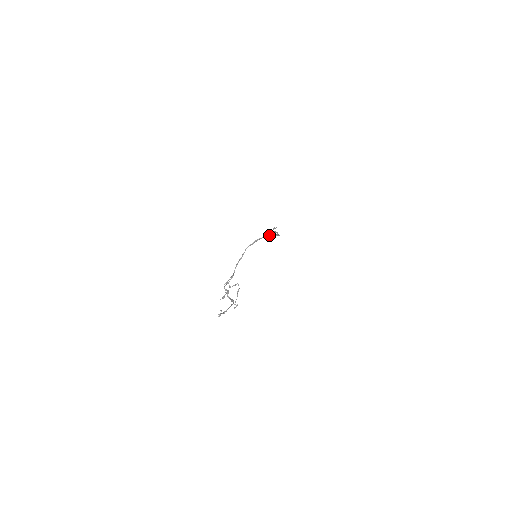
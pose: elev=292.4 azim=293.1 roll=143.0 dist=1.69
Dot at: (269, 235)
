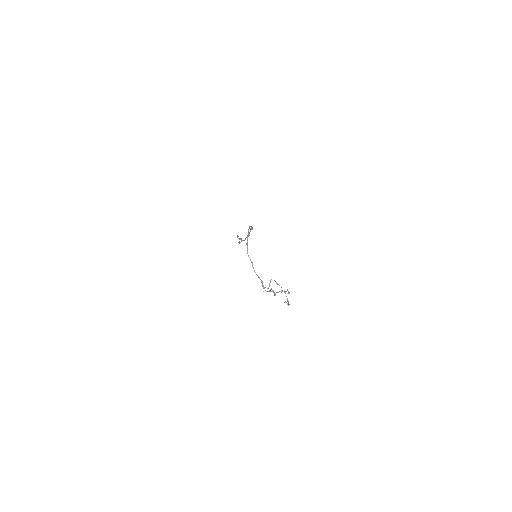
Dot at: occluded
